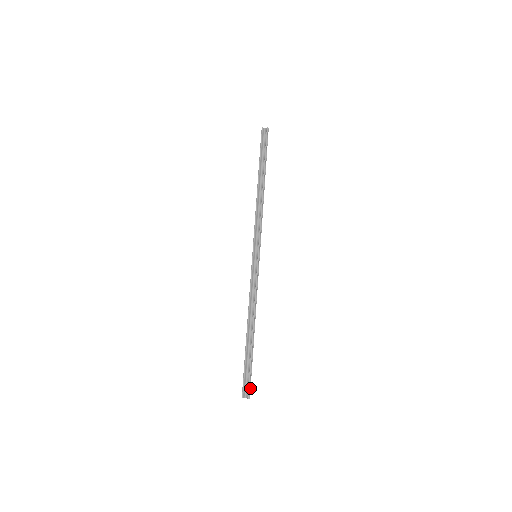
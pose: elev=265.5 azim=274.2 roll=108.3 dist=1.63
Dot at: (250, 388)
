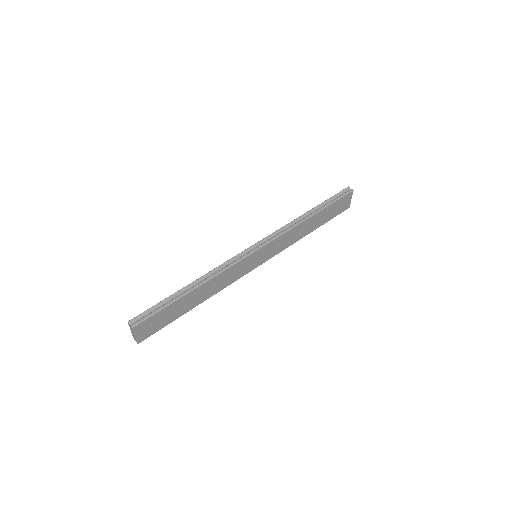
Dot at: (142, 321)
